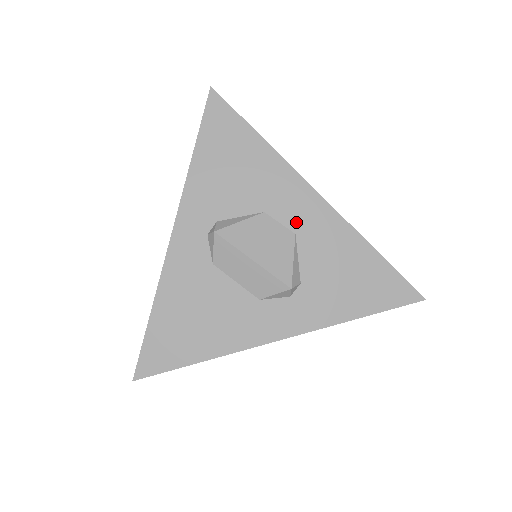
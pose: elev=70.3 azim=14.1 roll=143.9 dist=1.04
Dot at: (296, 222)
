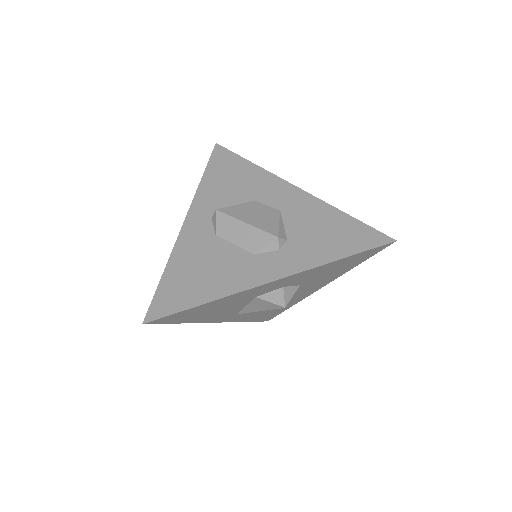
Dot at: (280, 204)
